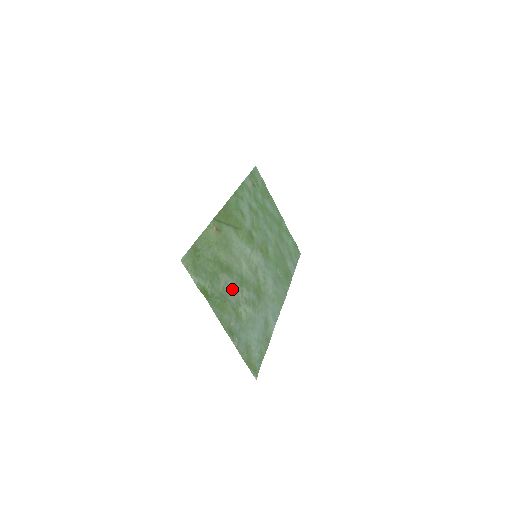
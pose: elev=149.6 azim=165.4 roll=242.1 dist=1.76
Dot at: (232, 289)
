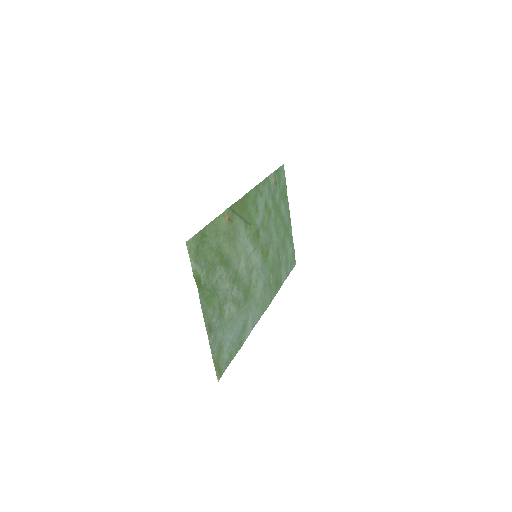
Dot at: (224, 284)
